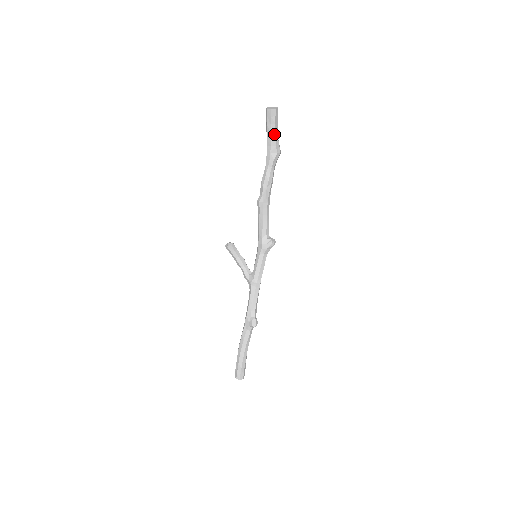
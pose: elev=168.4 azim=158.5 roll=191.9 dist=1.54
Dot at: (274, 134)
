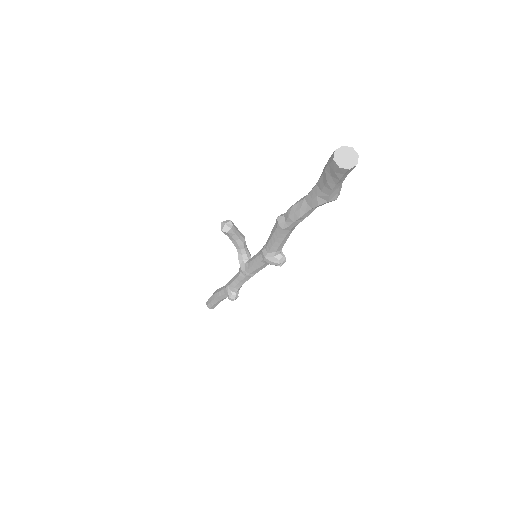
Dot at: (332, 186)
